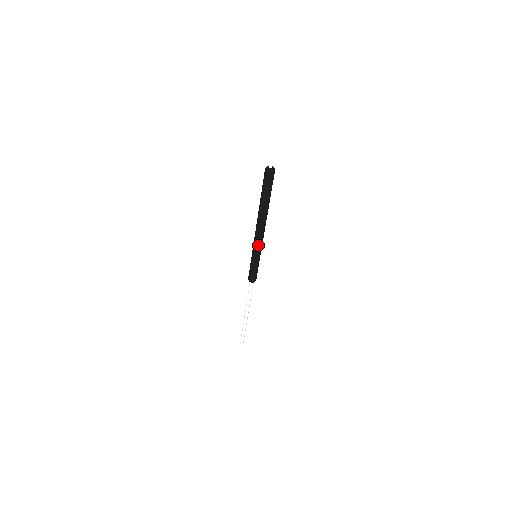
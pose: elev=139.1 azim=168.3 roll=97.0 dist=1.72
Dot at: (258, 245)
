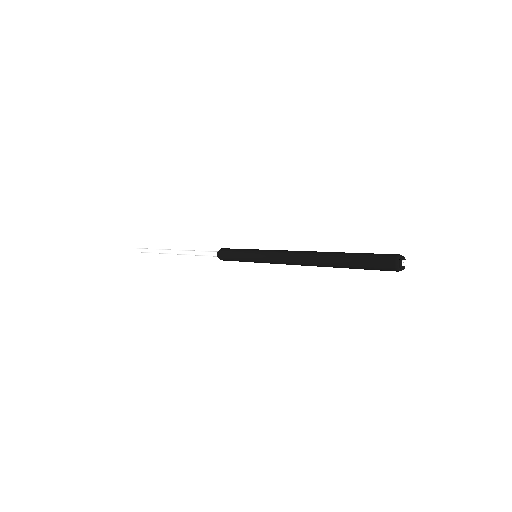
Dot at: (274, 263)
